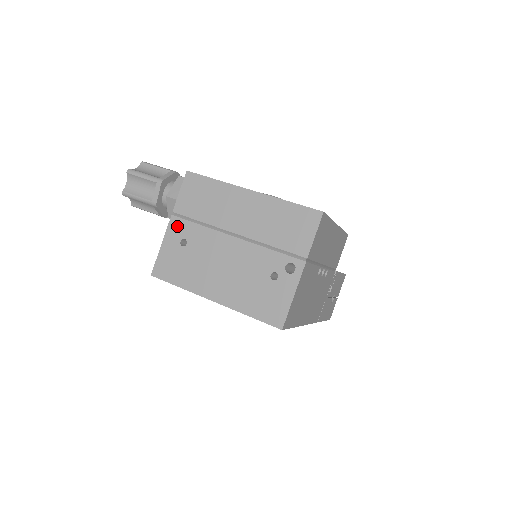
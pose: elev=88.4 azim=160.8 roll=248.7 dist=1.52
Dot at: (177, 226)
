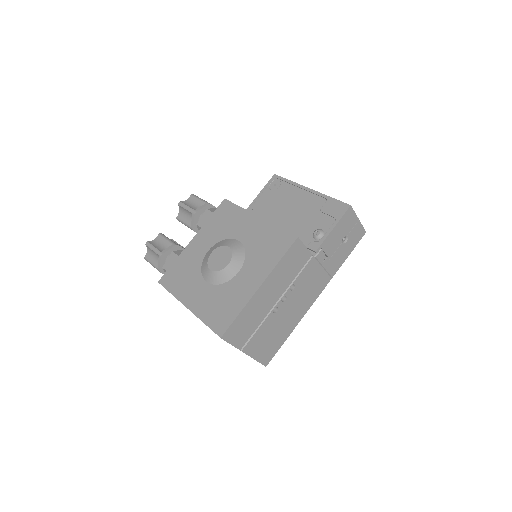
Dot at: occluded
